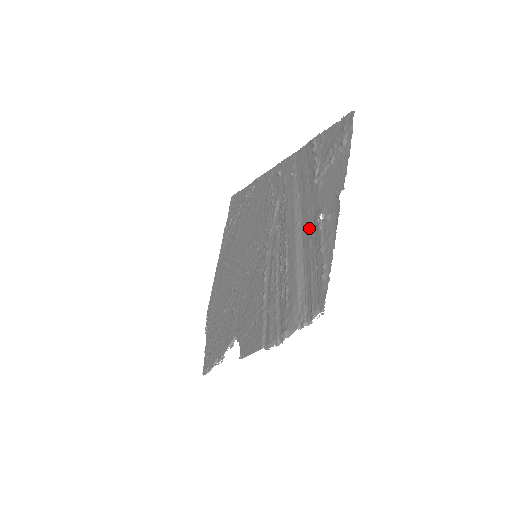
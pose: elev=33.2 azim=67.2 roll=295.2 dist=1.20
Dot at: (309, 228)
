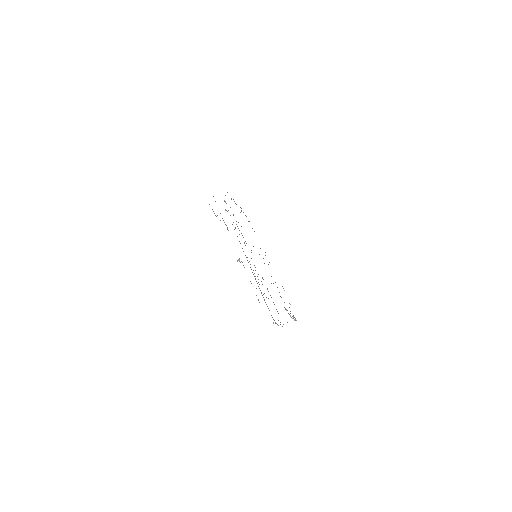
Dot at: occluded
